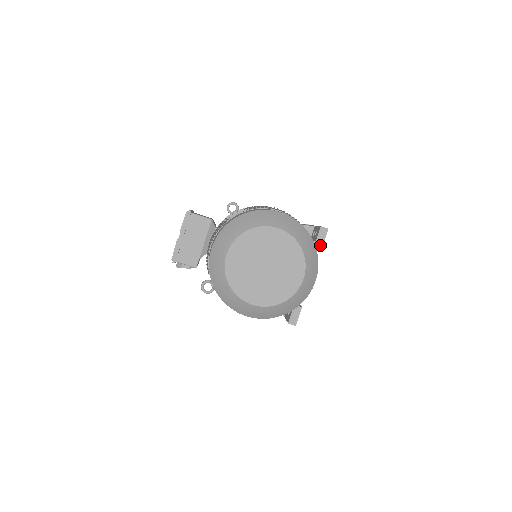
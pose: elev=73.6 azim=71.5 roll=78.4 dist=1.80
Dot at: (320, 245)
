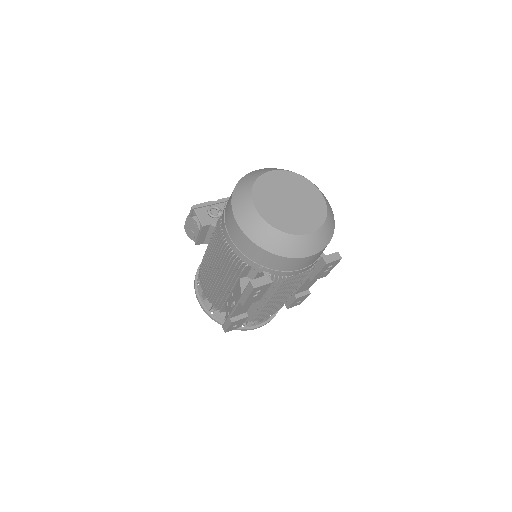
Dot at: (327, 261)
